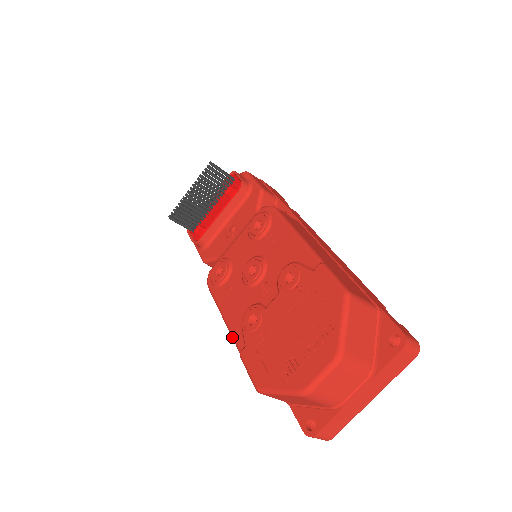
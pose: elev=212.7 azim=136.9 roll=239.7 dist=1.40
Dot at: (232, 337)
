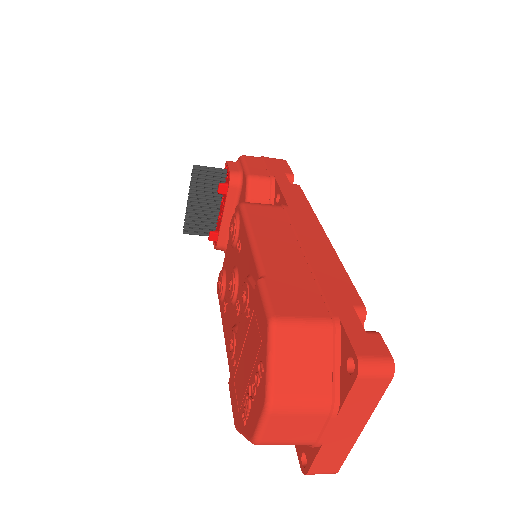
Dot at: (228, 362)
